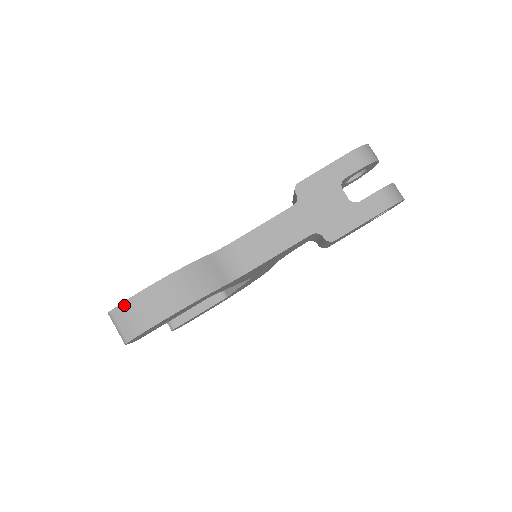
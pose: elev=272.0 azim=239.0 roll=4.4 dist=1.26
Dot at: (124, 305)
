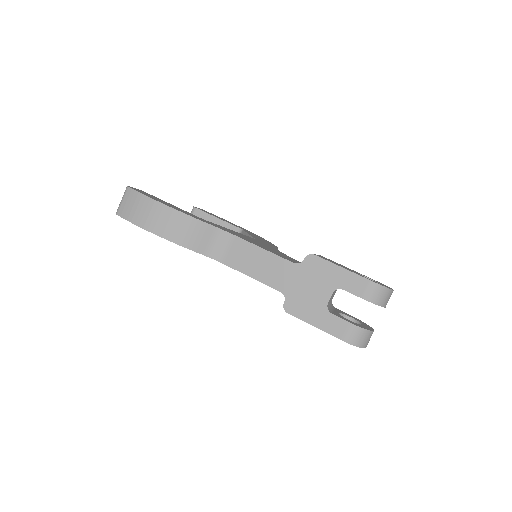
Dot at: (137, 194)
